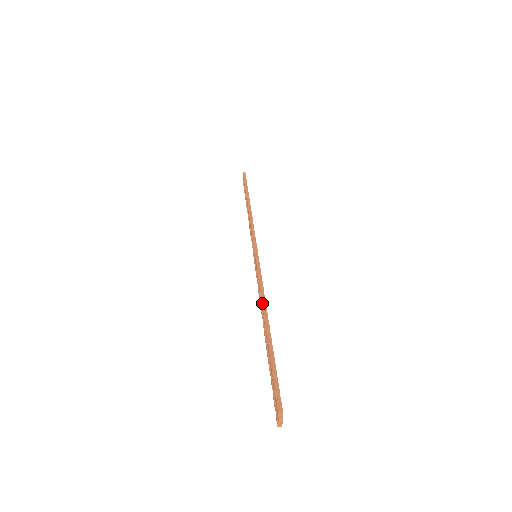
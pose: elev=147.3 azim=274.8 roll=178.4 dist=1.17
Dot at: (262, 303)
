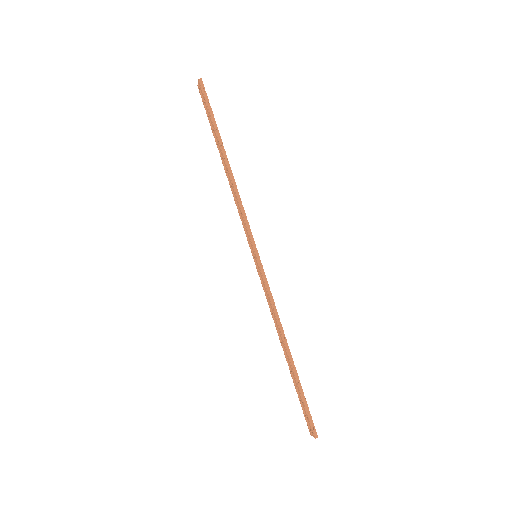
Dot at: (281, 334)
